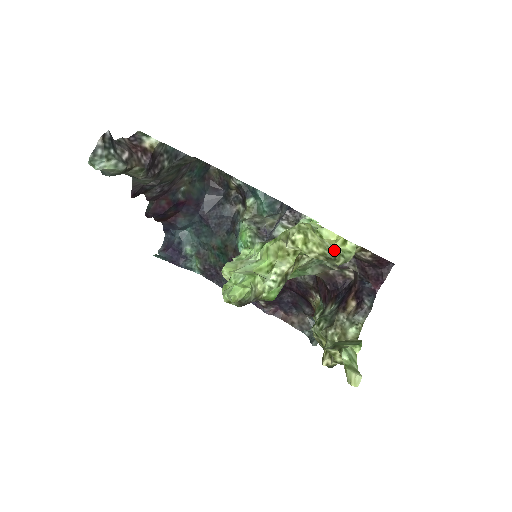
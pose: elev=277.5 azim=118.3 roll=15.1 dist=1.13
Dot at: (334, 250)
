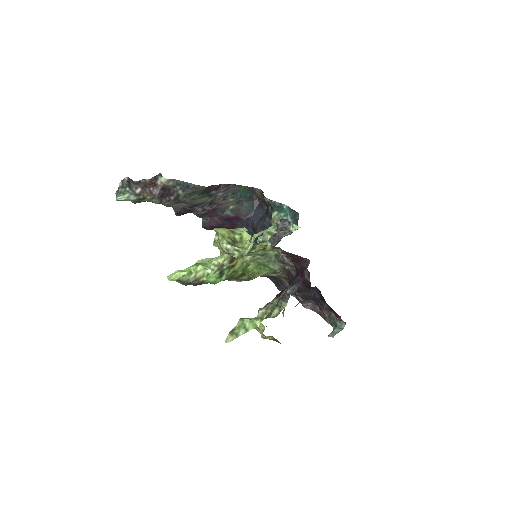
Dot at: (228, 246)
